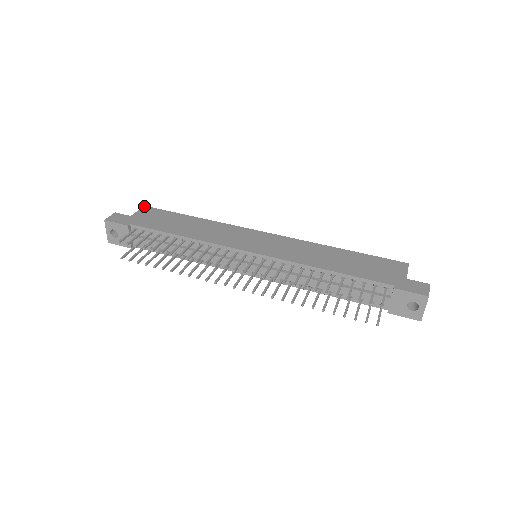
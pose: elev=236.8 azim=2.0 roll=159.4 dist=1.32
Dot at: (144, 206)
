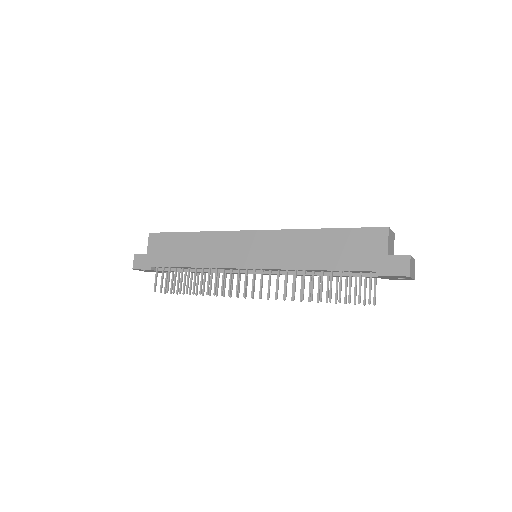
Dot at: (149, 234)
